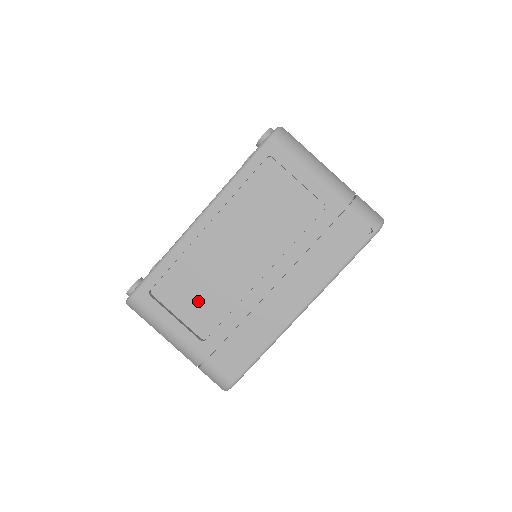
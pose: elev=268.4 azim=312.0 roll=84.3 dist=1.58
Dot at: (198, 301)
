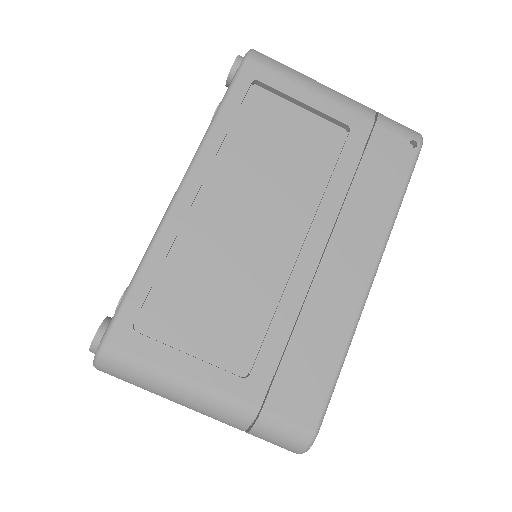
Dot at: (218, 314)
